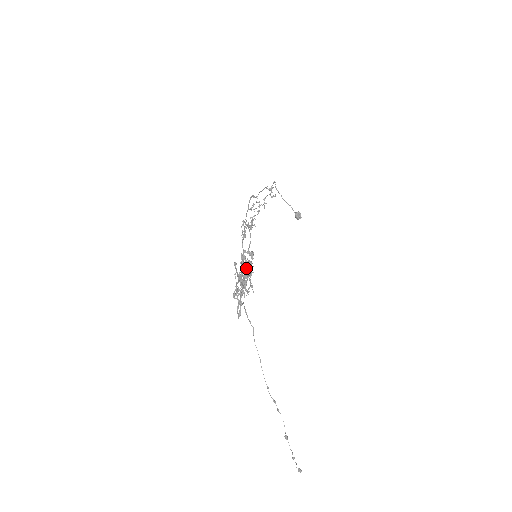
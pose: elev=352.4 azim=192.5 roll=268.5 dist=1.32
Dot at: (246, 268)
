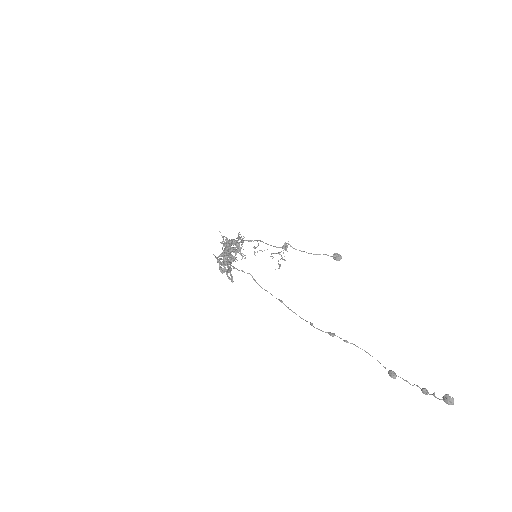
Dot at: (223, 243)
